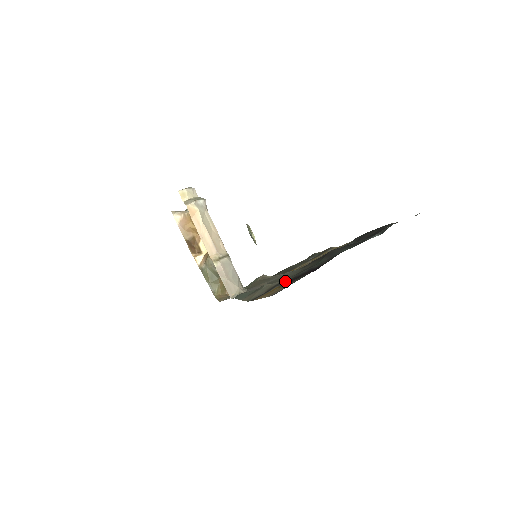
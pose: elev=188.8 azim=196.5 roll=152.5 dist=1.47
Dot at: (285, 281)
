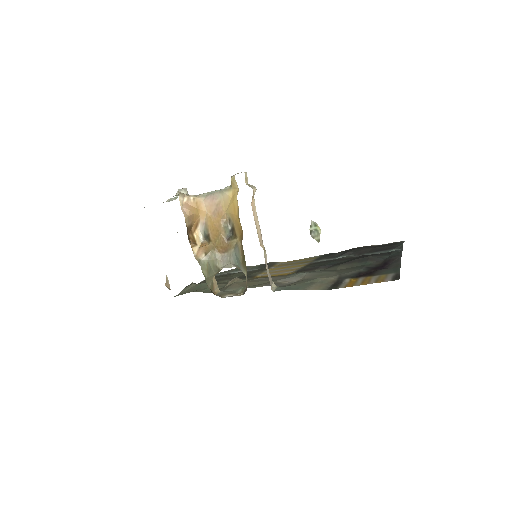
Dot at: (346, 276)
